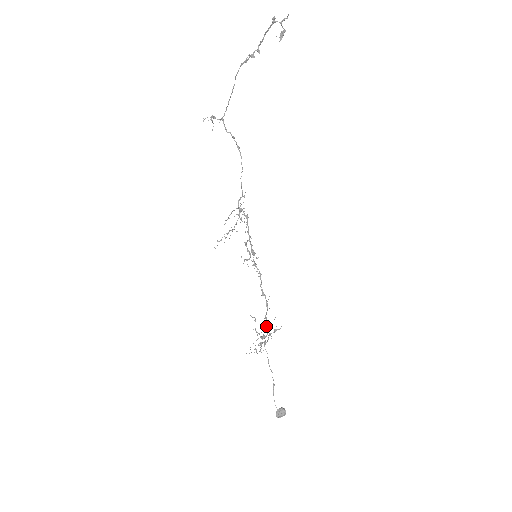
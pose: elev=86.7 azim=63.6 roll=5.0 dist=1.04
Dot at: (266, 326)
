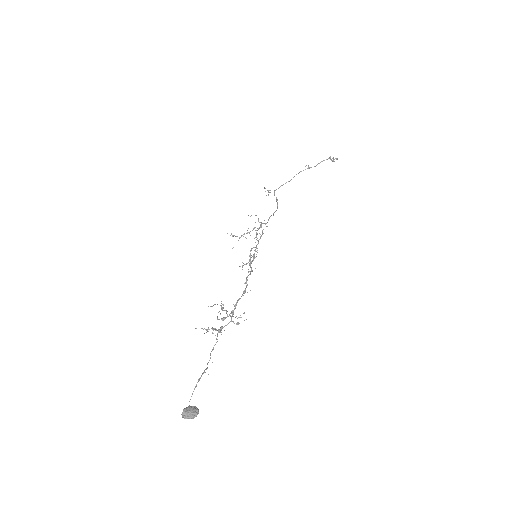
Dot at: (232, 311)
